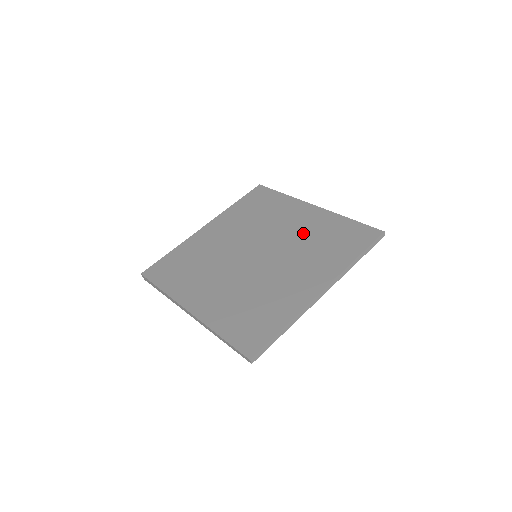
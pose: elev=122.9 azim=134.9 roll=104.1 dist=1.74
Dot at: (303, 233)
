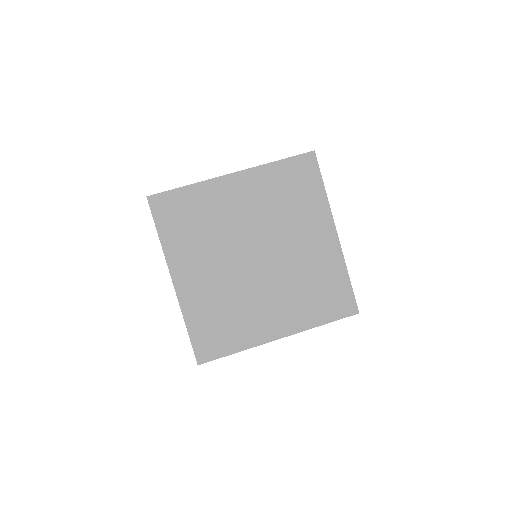
Dot at: (306, 264)
